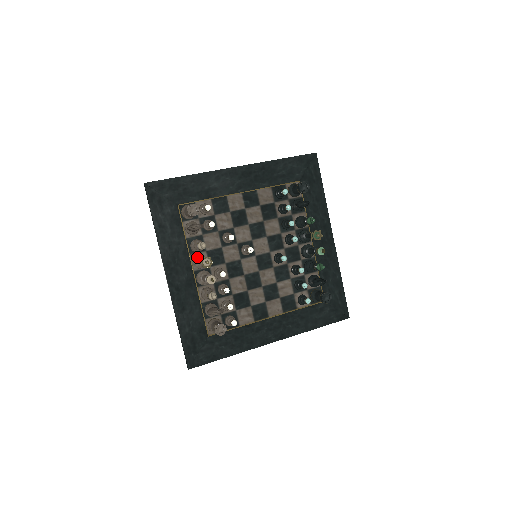
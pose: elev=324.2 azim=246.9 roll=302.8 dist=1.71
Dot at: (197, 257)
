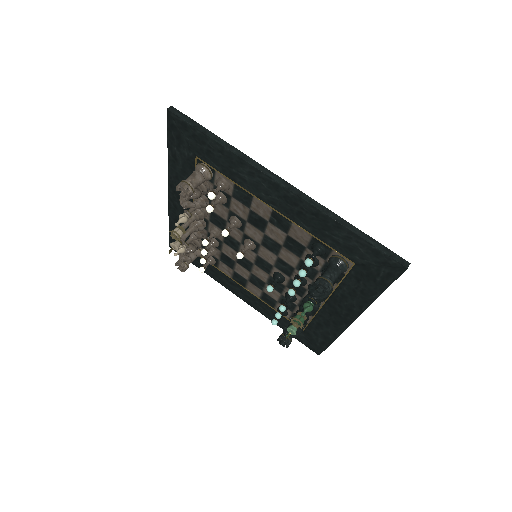
Dot at: occluded
